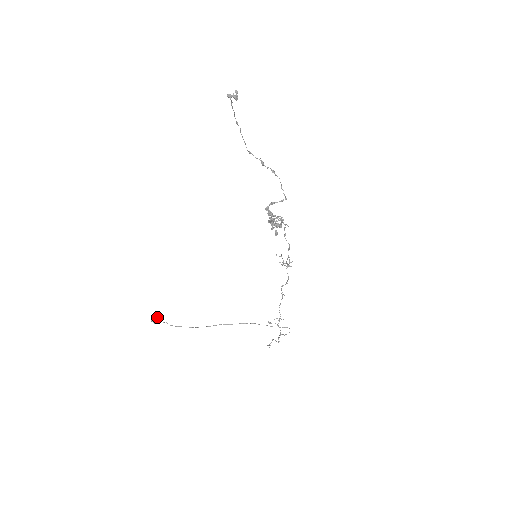
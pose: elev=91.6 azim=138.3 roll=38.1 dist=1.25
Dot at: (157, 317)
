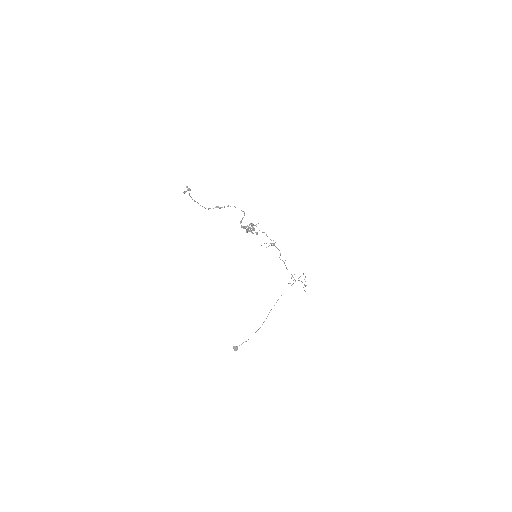
Dot at: (235, 346)
